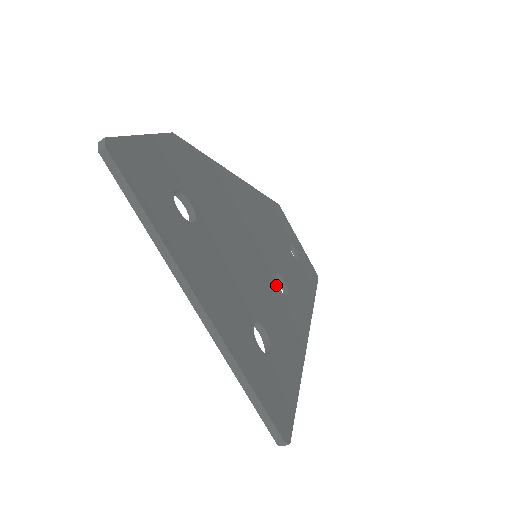
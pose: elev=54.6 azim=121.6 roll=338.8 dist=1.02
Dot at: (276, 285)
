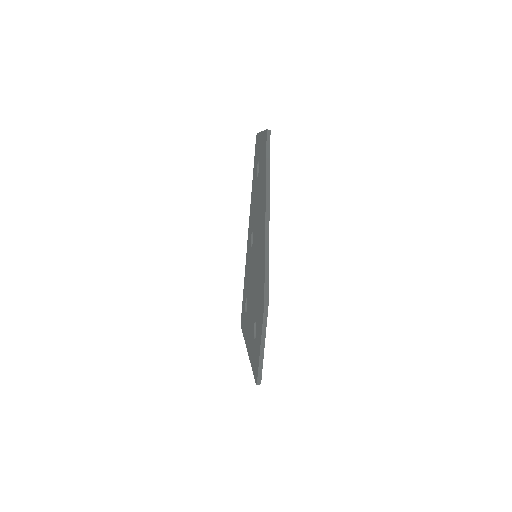
Dot at: occluded
